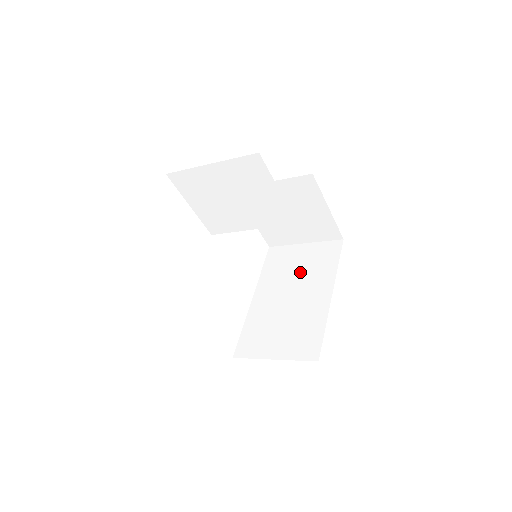
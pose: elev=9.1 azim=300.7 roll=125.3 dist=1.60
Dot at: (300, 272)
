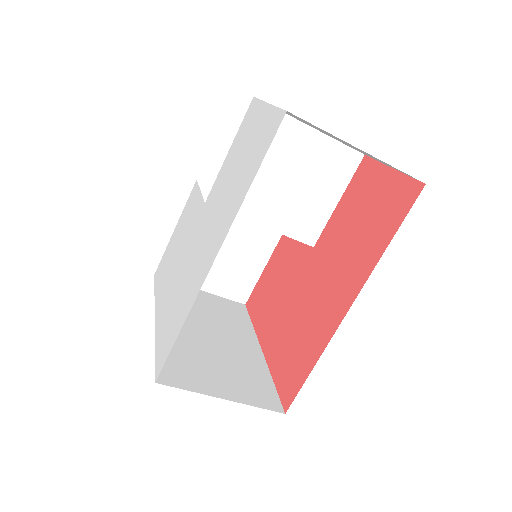
Dot at: (211, 315)
